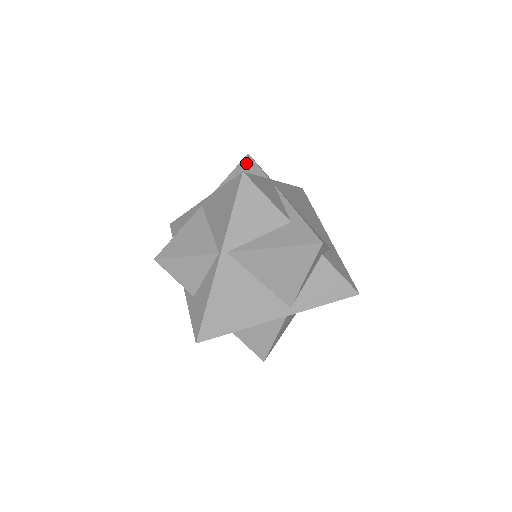
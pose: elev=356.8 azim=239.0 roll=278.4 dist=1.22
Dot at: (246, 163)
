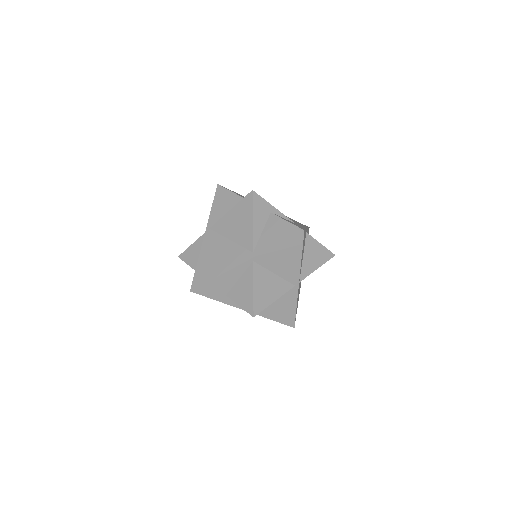
Dot at: occluded
